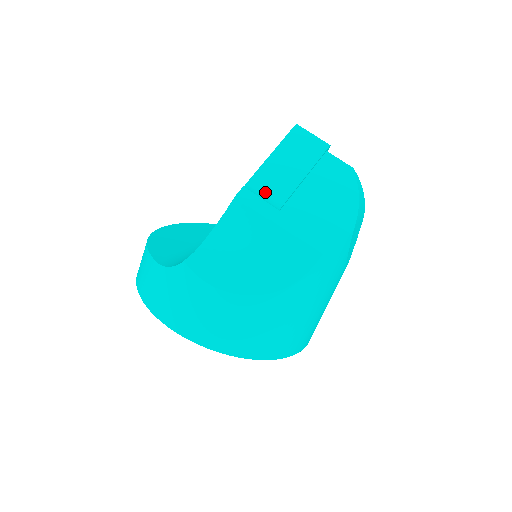
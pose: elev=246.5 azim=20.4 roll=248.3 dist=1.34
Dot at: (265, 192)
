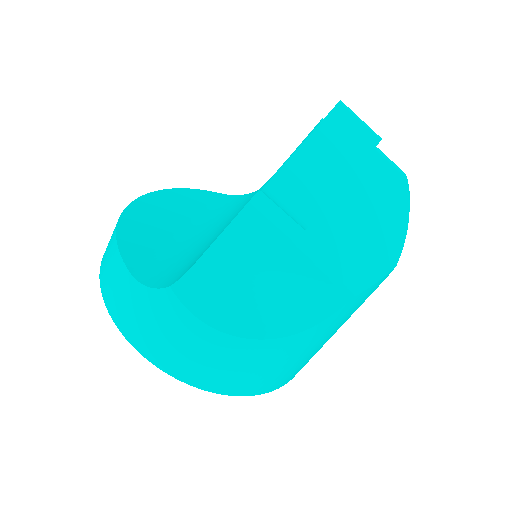
Dot at: (289, 202)
